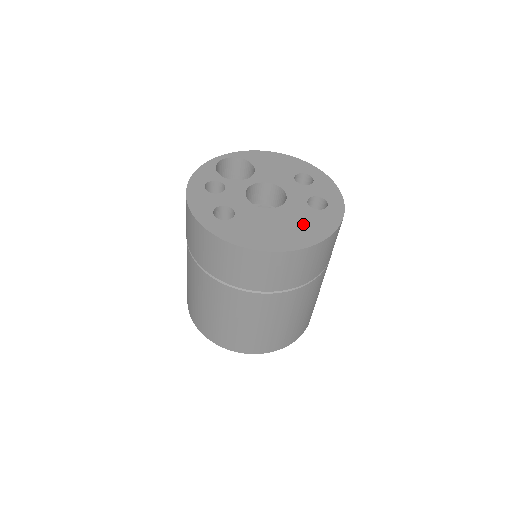
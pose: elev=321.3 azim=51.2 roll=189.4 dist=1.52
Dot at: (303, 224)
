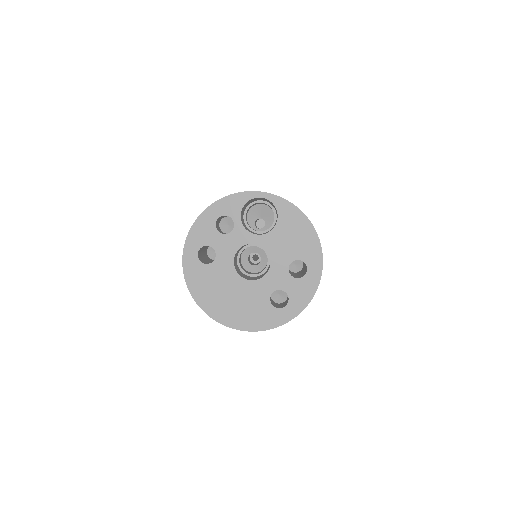
Dot at: (247, 308)
